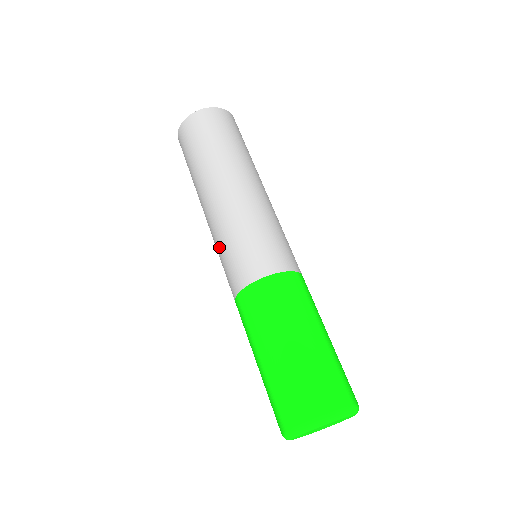
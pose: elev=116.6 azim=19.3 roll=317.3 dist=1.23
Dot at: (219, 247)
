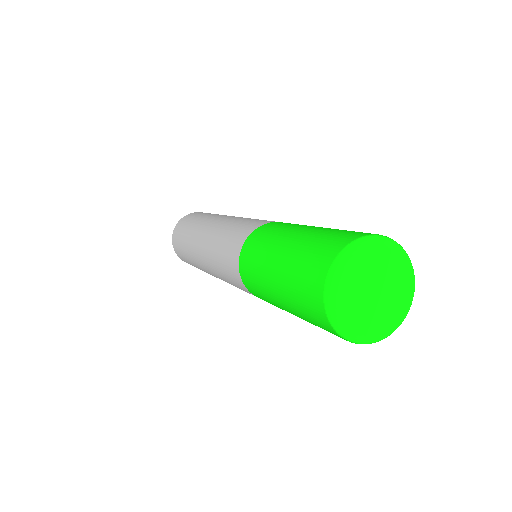
Dot at: (223, 278)
